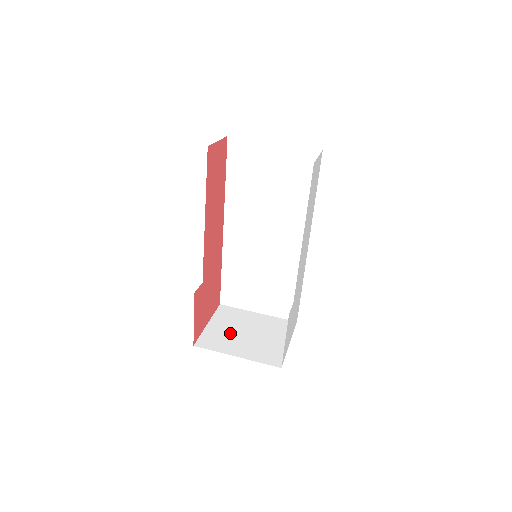
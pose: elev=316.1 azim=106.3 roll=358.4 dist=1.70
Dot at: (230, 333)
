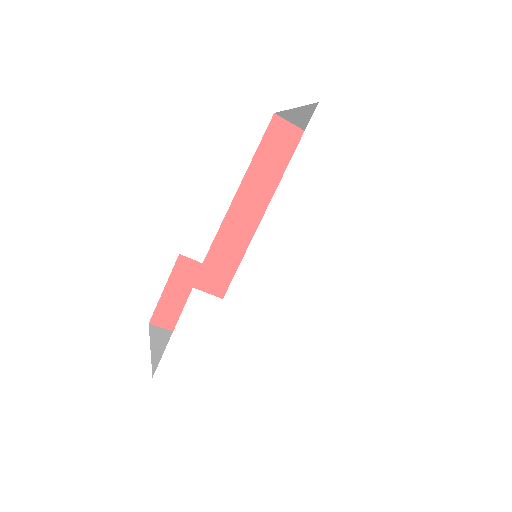
Dot at: occluded
